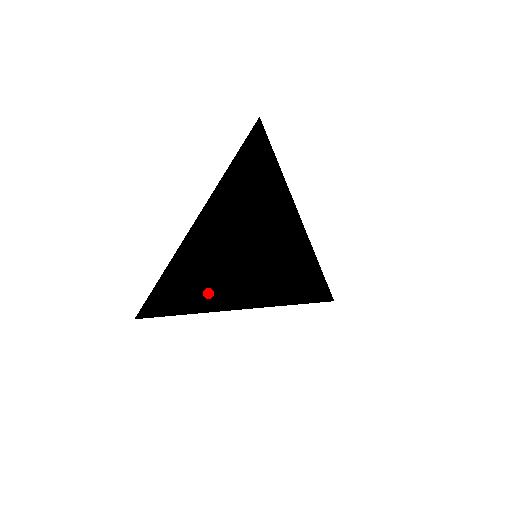
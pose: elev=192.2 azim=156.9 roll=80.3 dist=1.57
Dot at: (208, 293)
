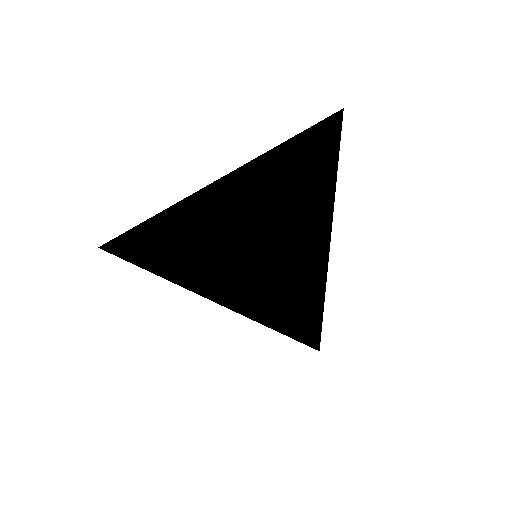
Dot at: (178, 264)
